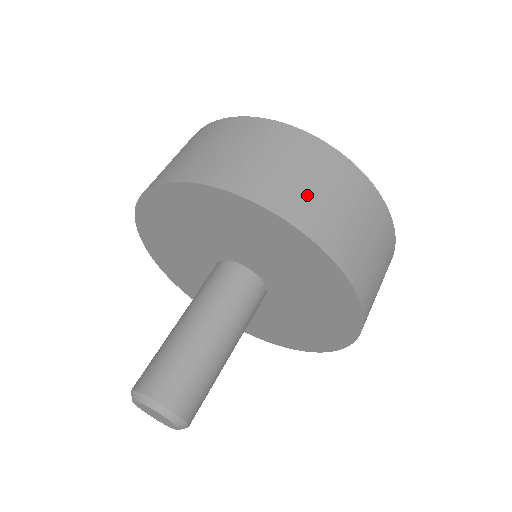
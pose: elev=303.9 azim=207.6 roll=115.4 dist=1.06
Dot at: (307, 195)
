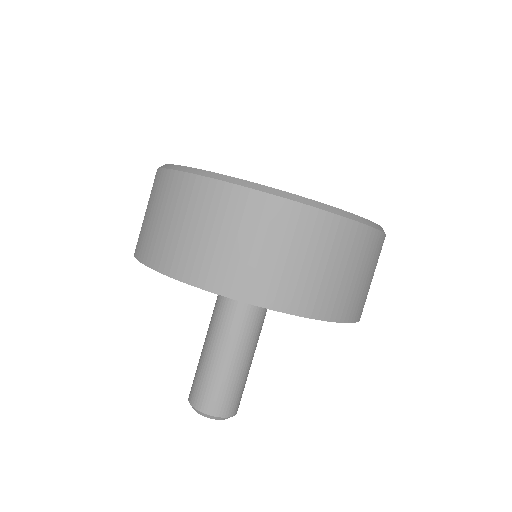
Dot at: (359, 291)
